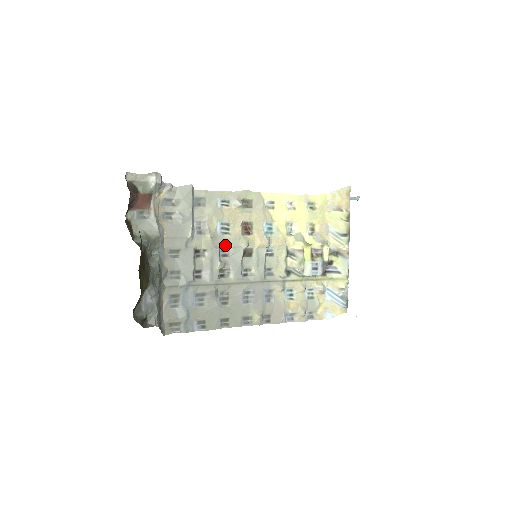
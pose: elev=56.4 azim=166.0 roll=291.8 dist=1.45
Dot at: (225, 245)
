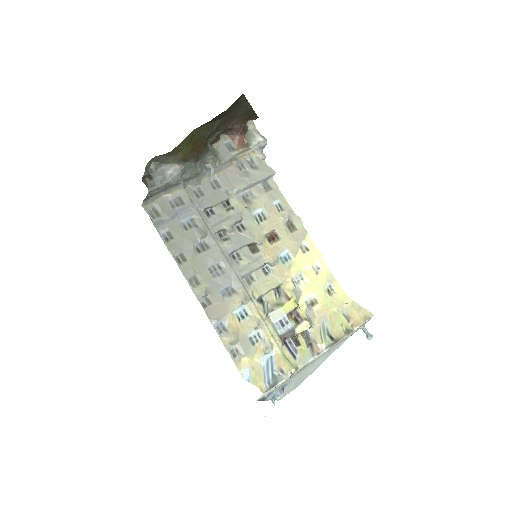
Dot at: (247, 224)
